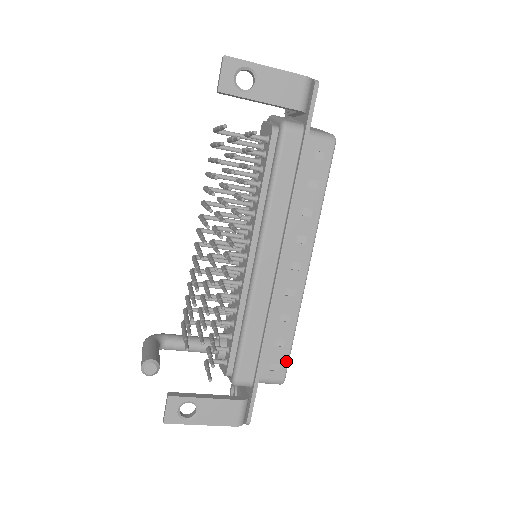
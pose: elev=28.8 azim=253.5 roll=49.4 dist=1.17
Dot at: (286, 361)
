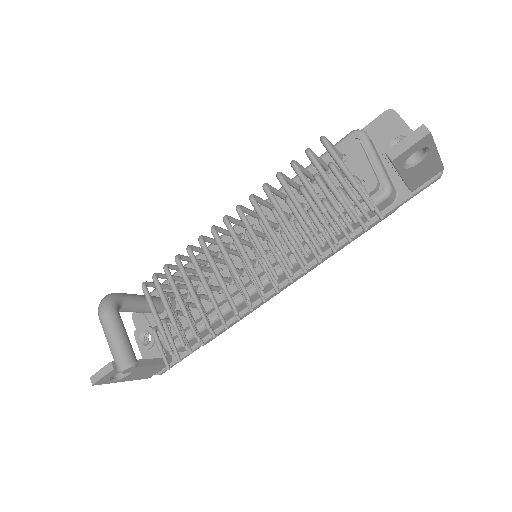
Dot at: (218, 335)
